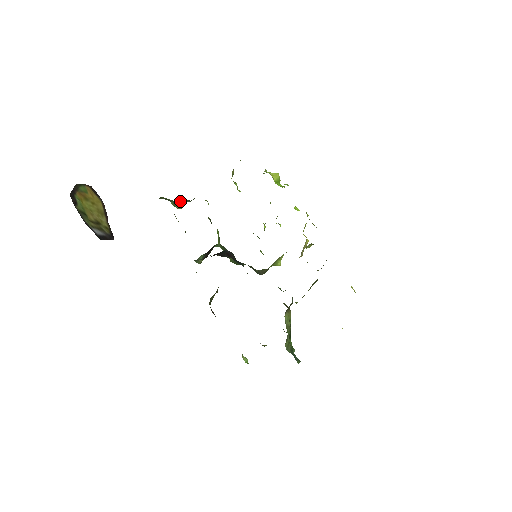
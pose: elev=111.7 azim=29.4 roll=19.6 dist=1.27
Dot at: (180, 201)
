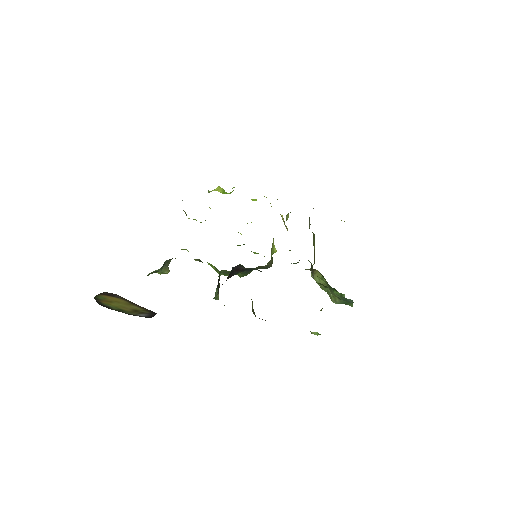
Dot at: (164, 266)
